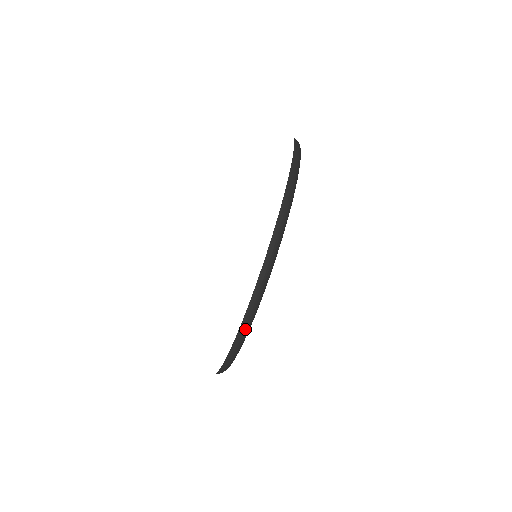
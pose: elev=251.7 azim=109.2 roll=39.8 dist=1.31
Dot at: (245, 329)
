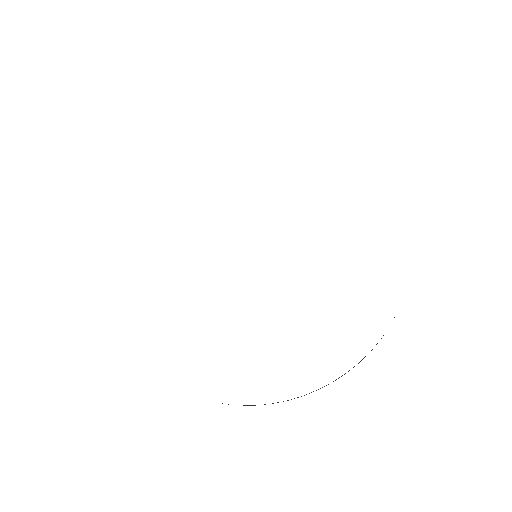
Dot at: occluded
